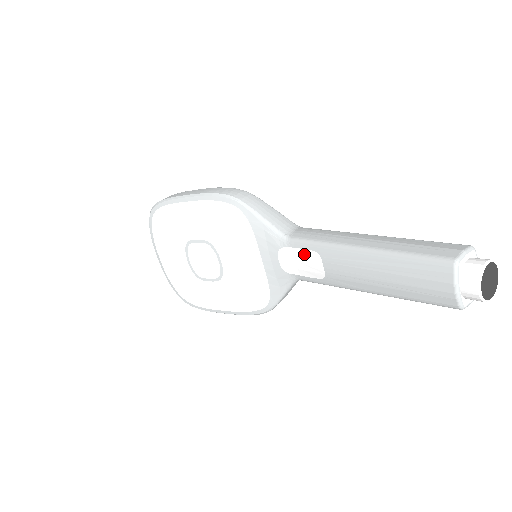
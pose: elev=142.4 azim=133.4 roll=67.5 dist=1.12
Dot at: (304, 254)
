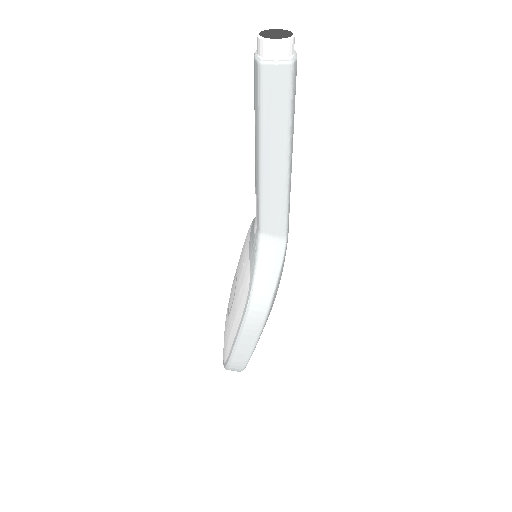
Dot at: occluded
